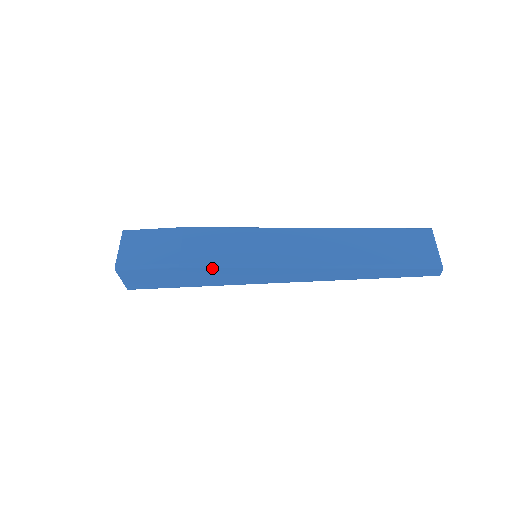
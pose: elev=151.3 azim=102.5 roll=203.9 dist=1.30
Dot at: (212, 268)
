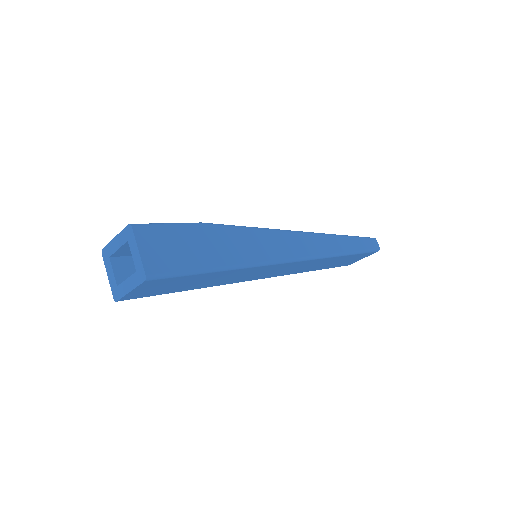
Dot at: (234, 228)
